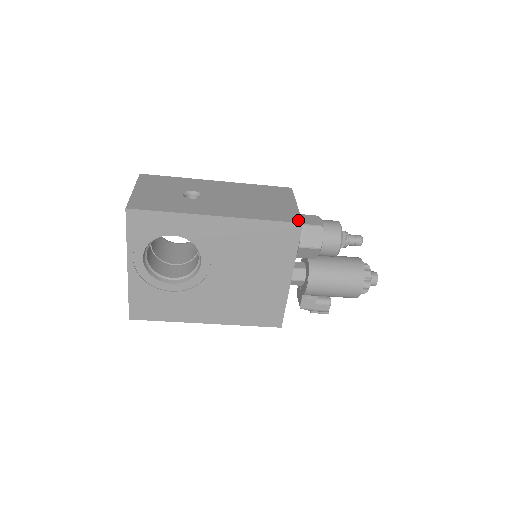
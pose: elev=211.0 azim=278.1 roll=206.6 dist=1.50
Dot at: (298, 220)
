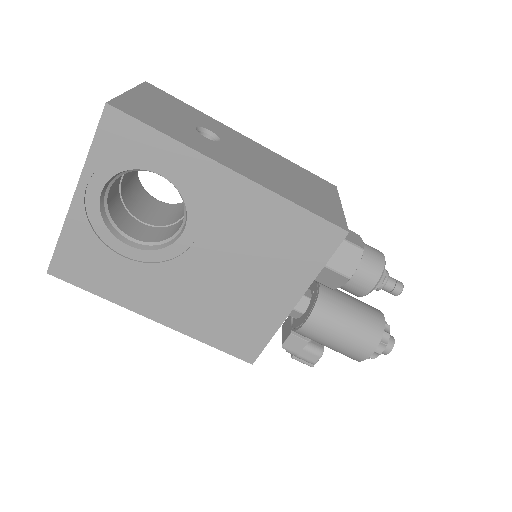
Dot at: (343, 225)
